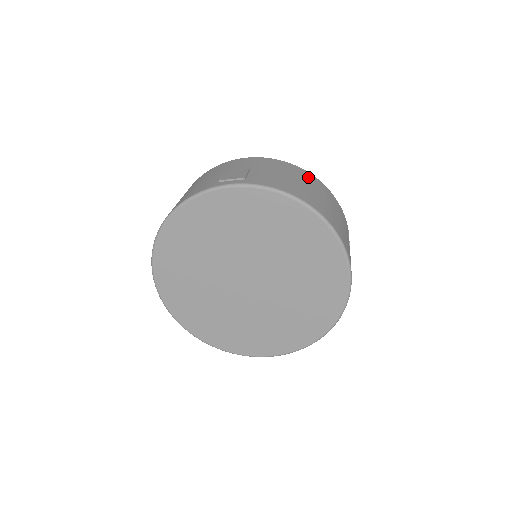
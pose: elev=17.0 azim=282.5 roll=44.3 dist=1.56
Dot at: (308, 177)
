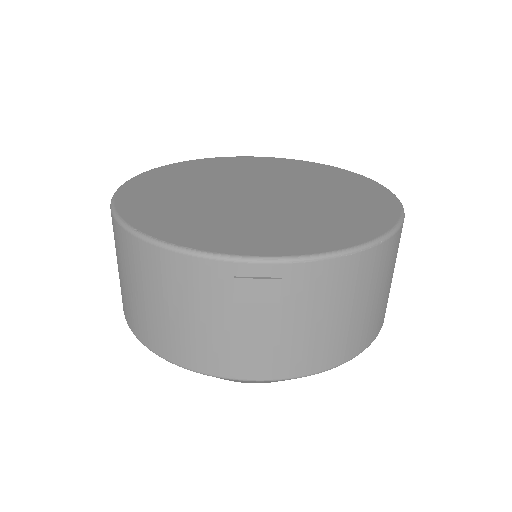
Dot at: occluded
